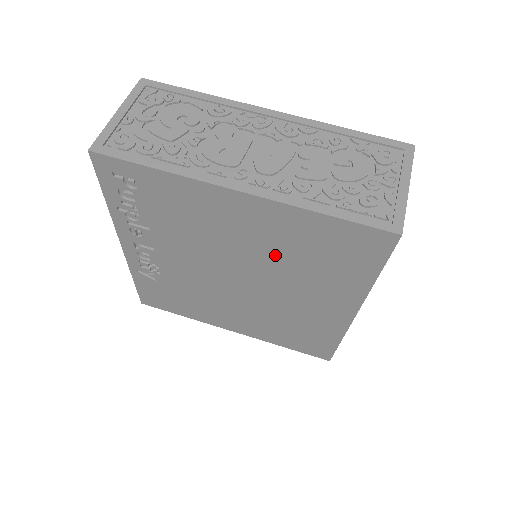
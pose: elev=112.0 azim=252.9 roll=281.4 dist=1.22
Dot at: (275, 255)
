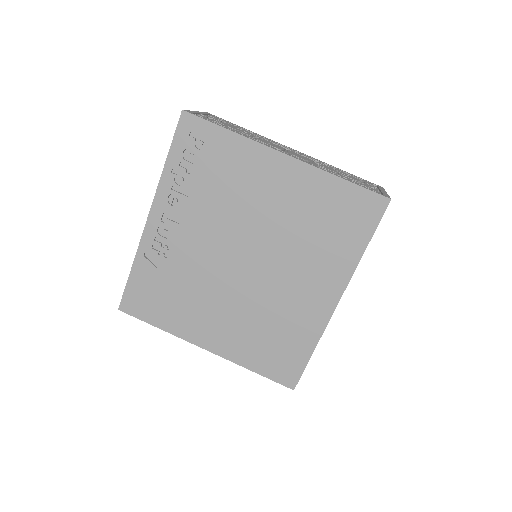
Dot at: (290, 225)
